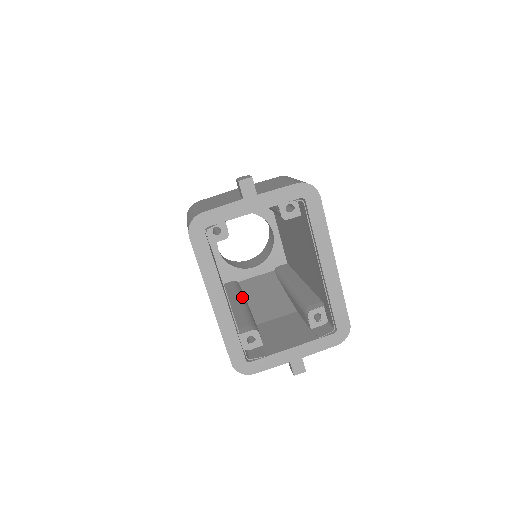
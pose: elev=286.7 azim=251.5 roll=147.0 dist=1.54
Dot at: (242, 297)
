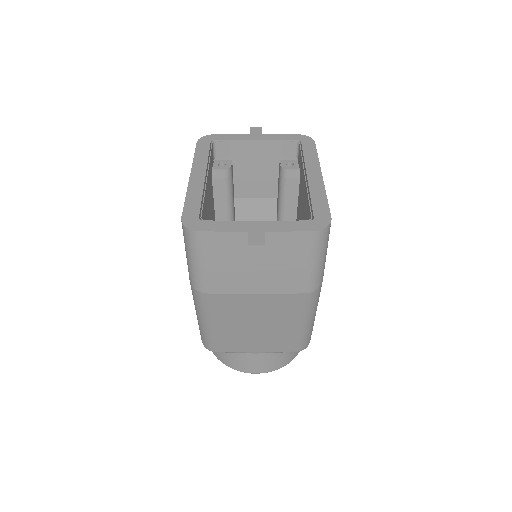
Dot at: occluded
